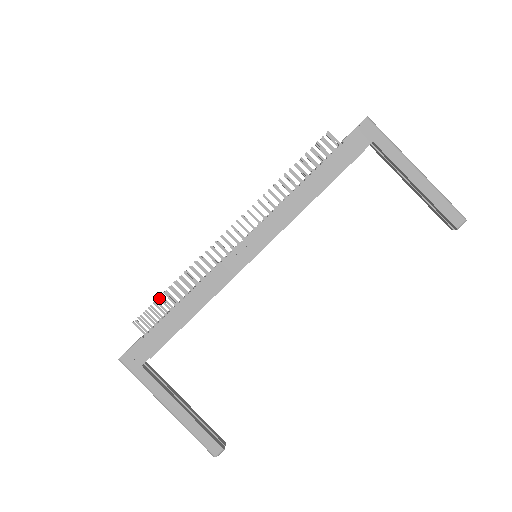
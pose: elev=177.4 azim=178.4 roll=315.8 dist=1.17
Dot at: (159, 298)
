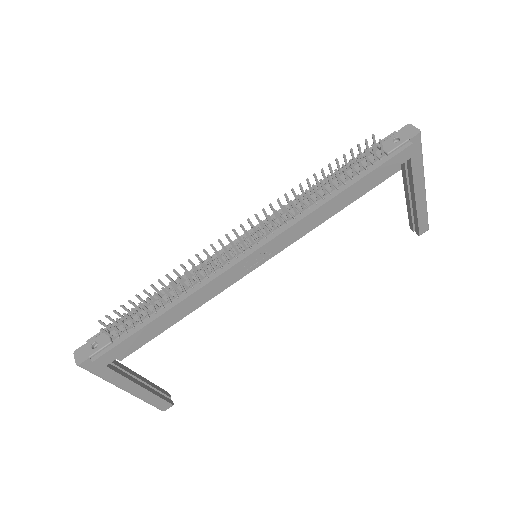
Dot at: (140, 304)
